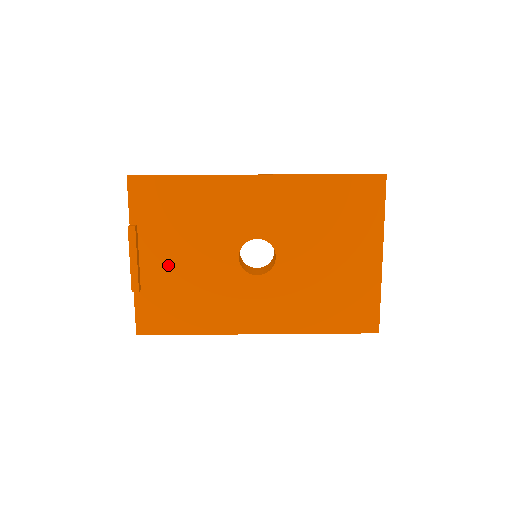
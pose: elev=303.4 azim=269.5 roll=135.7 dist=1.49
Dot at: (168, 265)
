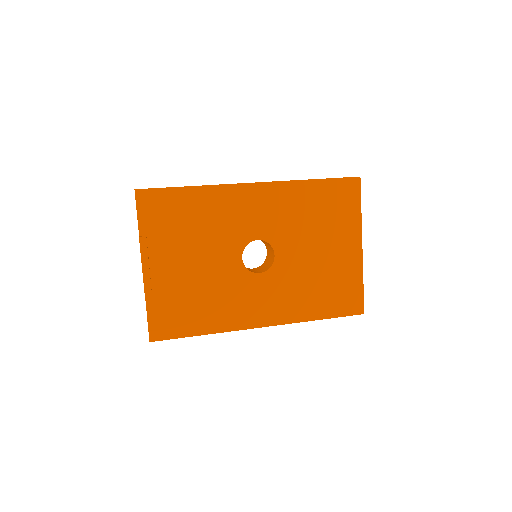
Dot at: (178, 271)
